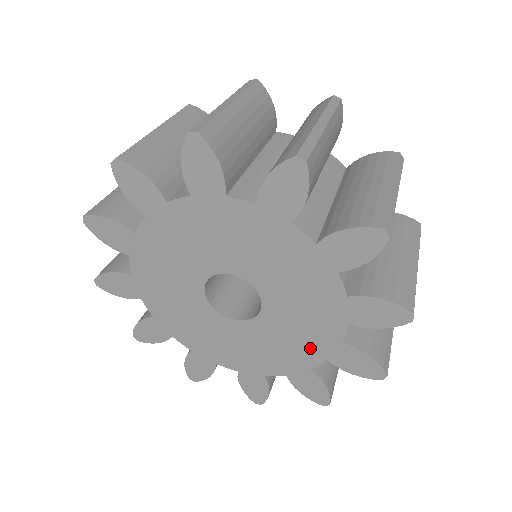
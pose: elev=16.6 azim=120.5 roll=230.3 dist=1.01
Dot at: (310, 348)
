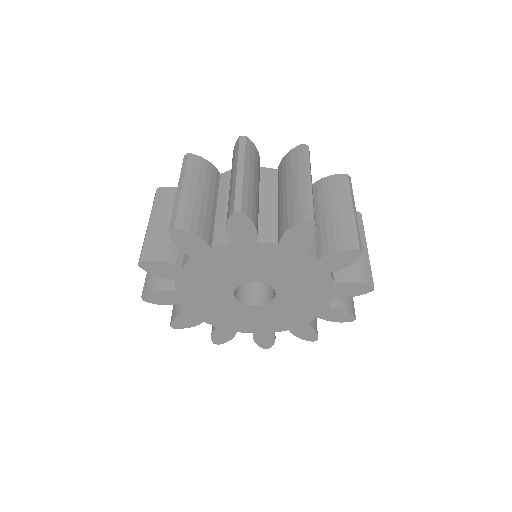
Dot at: (283, 324)
